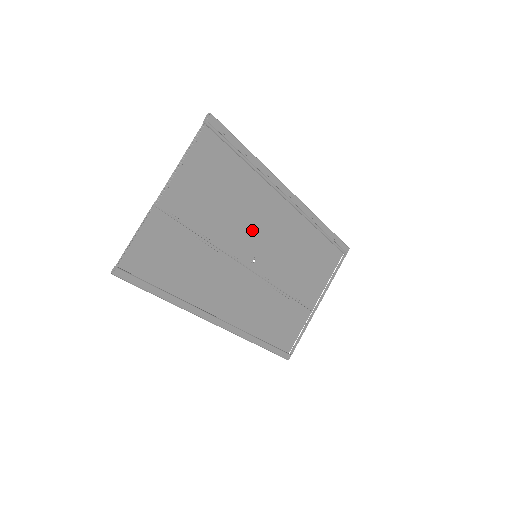
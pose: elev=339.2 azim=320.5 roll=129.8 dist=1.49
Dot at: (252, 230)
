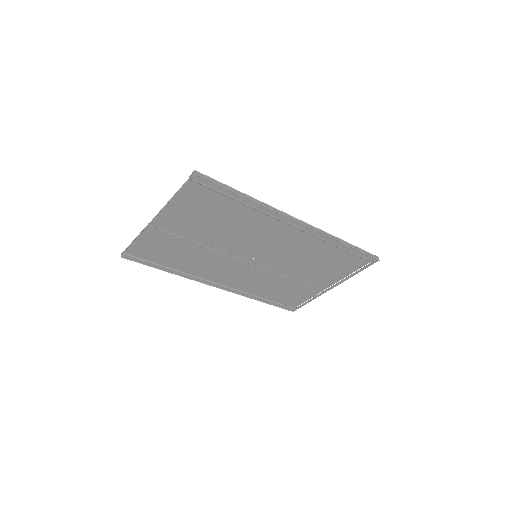
Dot at: (250, 242)
